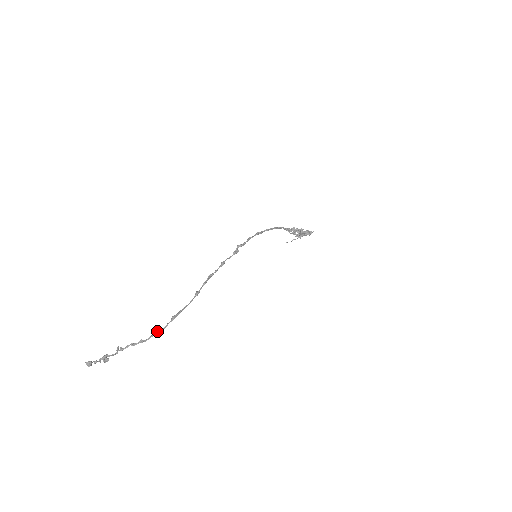
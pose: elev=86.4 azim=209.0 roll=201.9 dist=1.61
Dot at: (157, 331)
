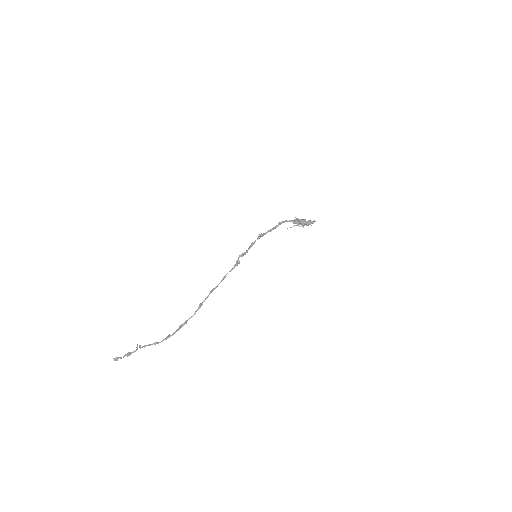
Dot at: (167, 337)
